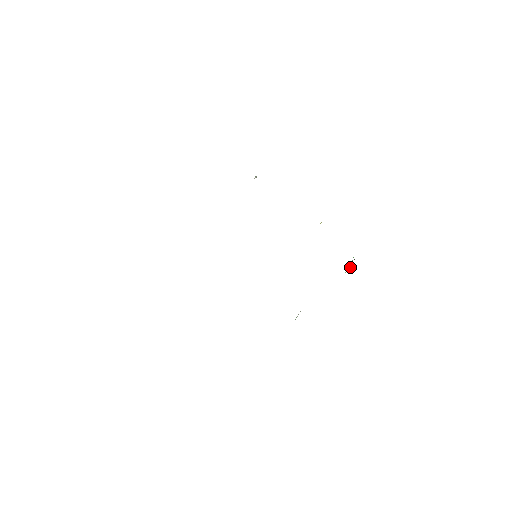
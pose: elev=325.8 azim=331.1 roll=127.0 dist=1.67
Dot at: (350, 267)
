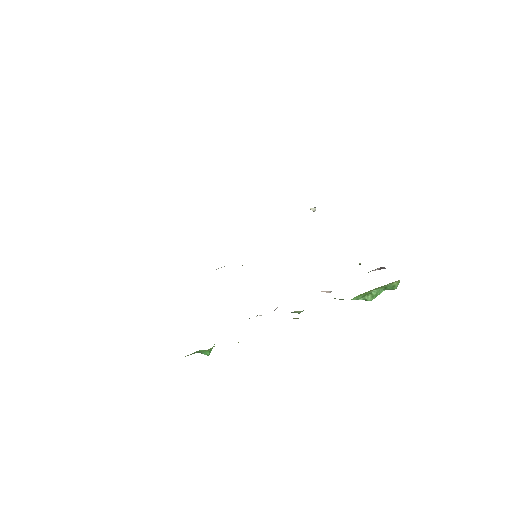
Dot at: (371, 297)
